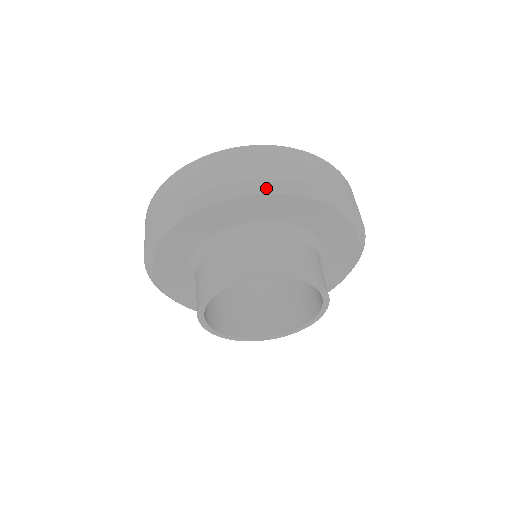
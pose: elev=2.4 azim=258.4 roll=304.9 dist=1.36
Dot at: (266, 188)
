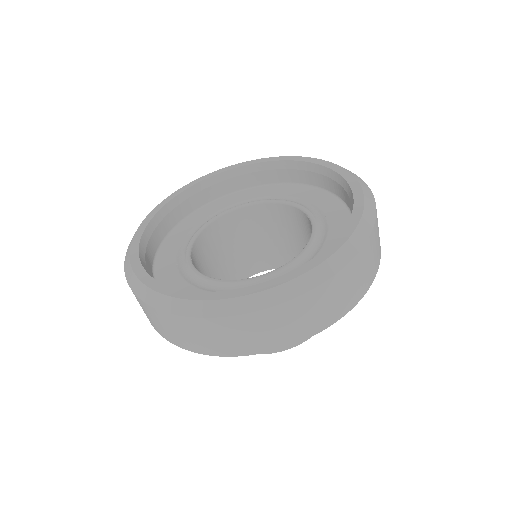
Dot at: occluded
